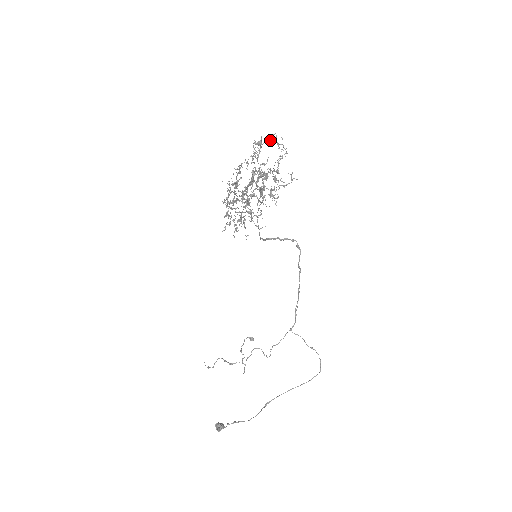
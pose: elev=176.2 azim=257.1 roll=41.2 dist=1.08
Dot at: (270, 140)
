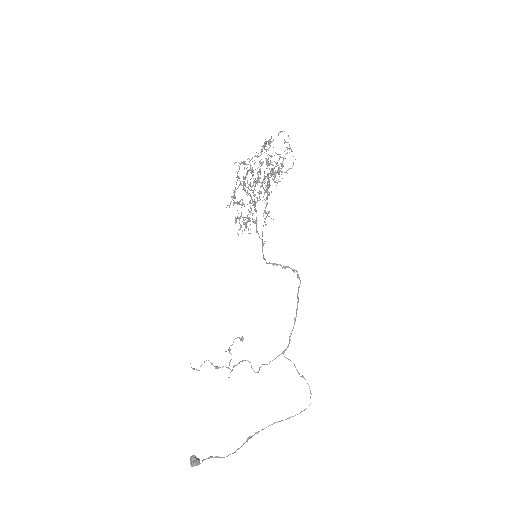
Dot at: (278, 134)
